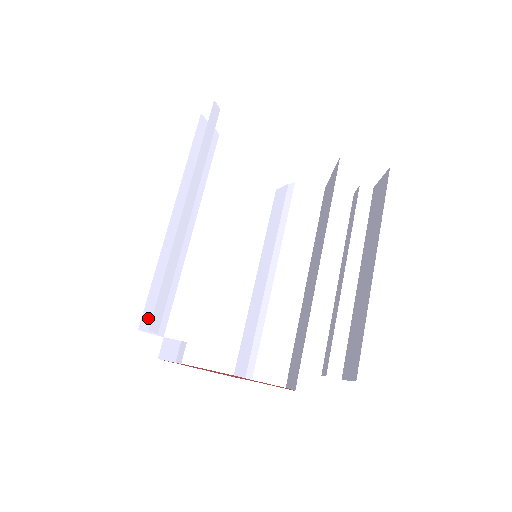
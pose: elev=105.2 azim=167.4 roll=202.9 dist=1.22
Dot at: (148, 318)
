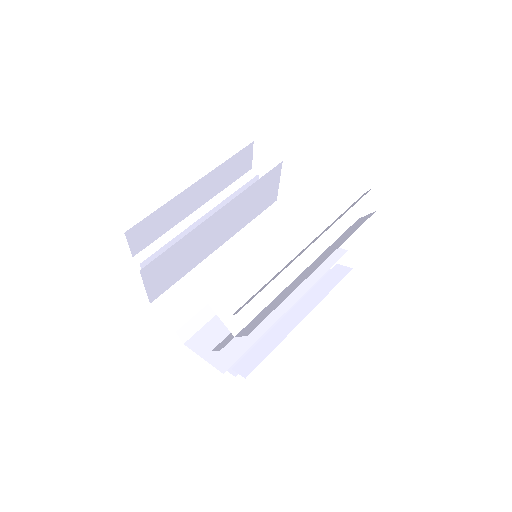
Dot at: occluded
